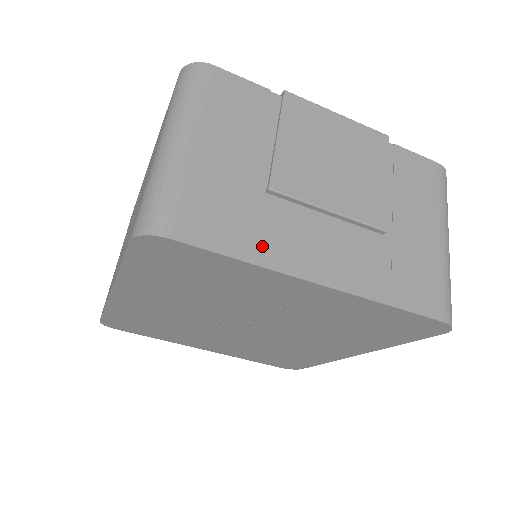
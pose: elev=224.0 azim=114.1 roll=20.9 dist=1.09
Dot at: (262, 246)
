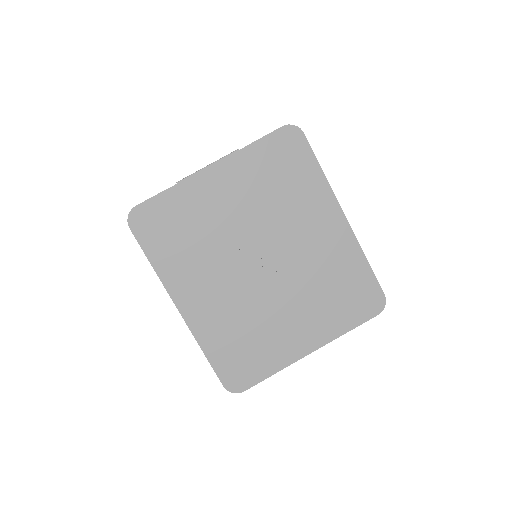
Dot at: occluded
